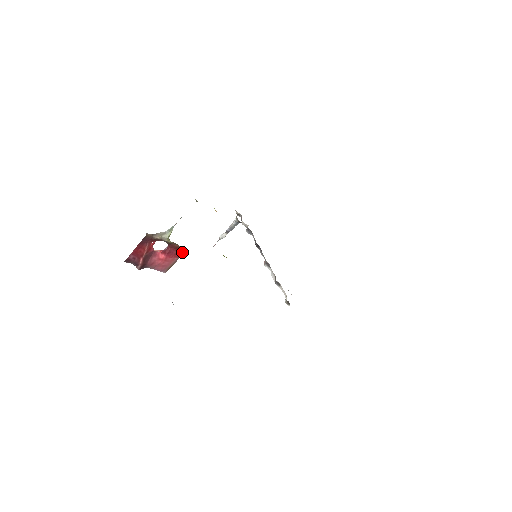
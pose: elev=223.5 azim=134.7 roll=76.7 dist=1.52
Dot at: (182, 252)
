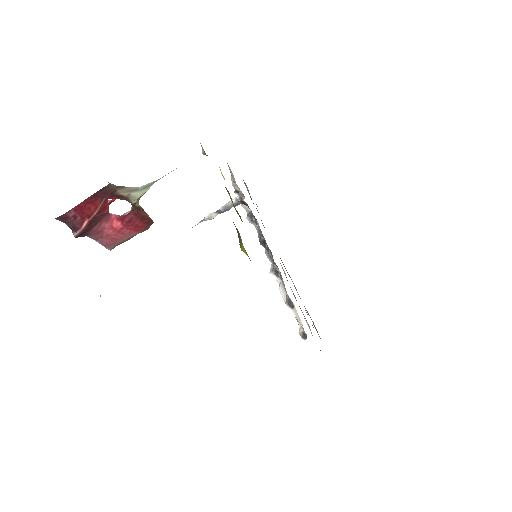
Dot at: (147, 225)
